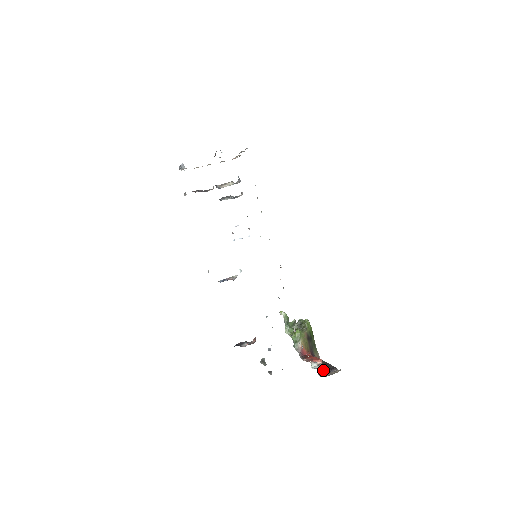
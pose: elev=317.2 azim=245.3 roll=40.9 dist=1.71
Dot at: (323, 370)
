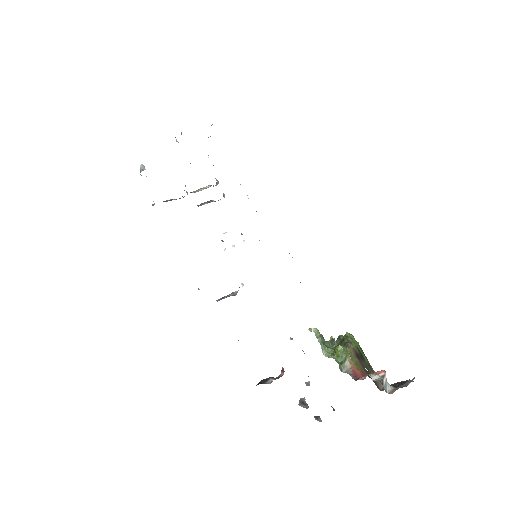
Dot at: (392, 387)
